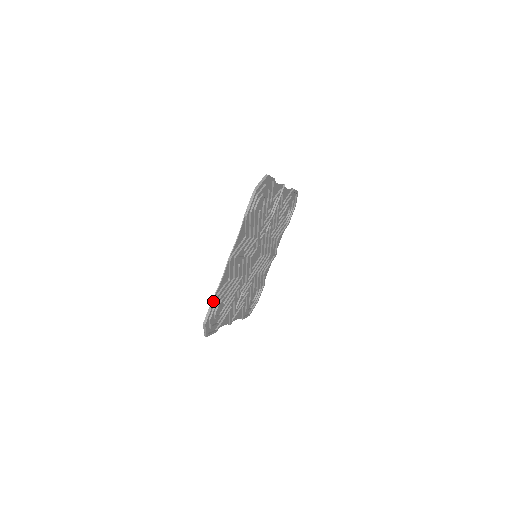
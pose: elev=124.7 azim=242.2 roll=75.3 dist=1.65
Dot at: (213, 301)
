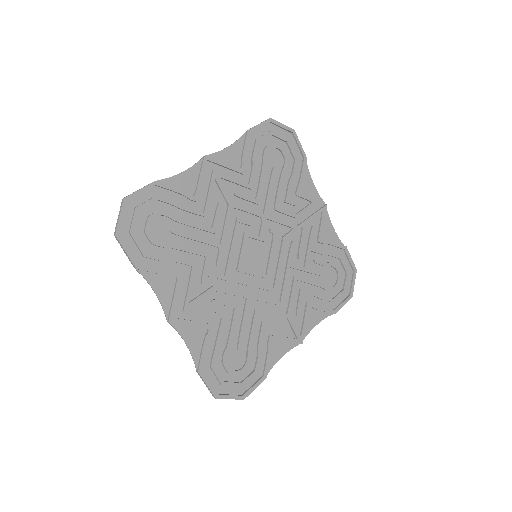
Dot at: (154, 181)
